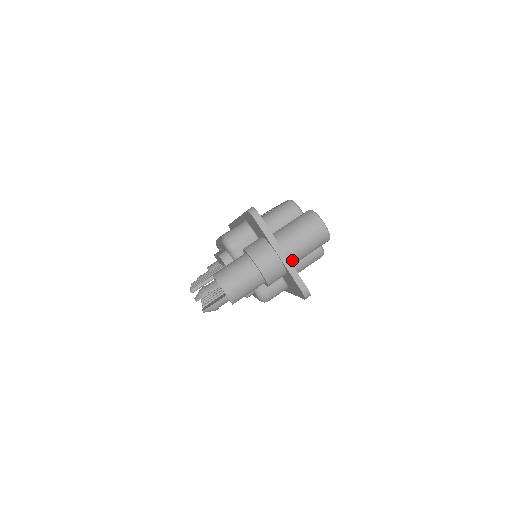
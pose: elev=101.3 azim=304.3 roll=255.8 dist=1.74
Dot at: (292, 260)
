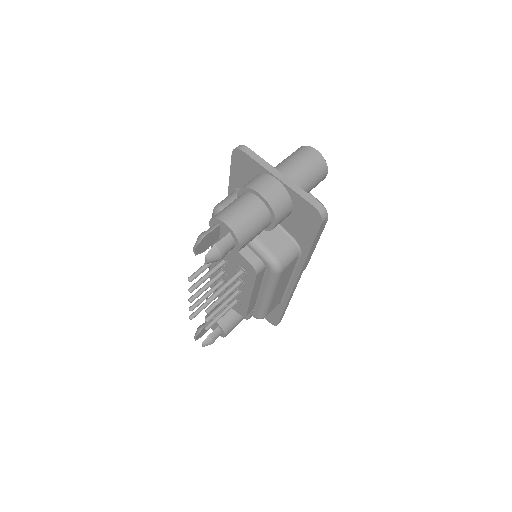
Dot at: occluded
